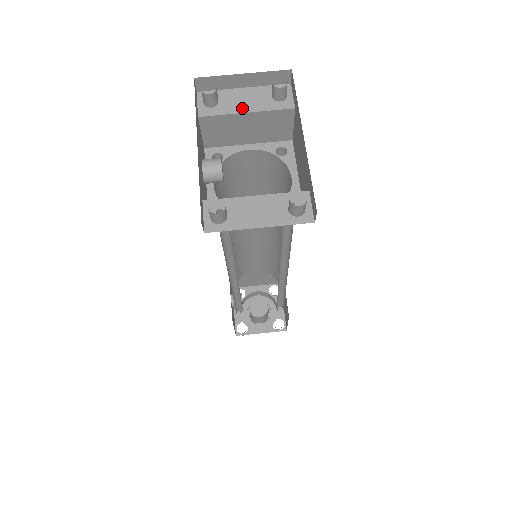
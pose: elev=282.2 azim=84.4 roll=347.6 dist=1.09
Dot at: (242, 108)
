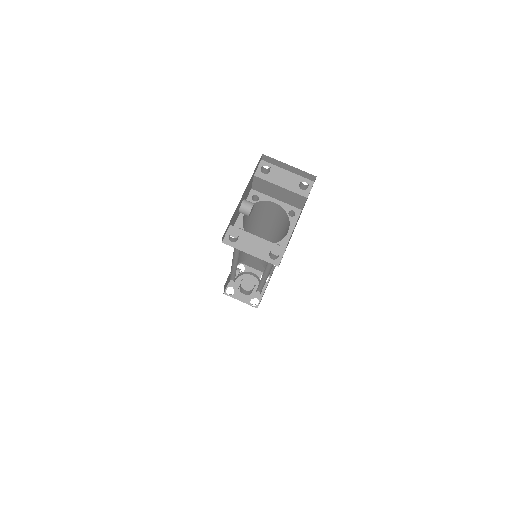
Dot at: (280, 183)
